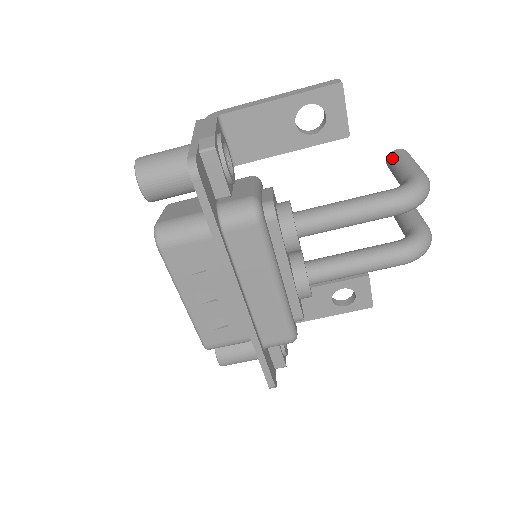
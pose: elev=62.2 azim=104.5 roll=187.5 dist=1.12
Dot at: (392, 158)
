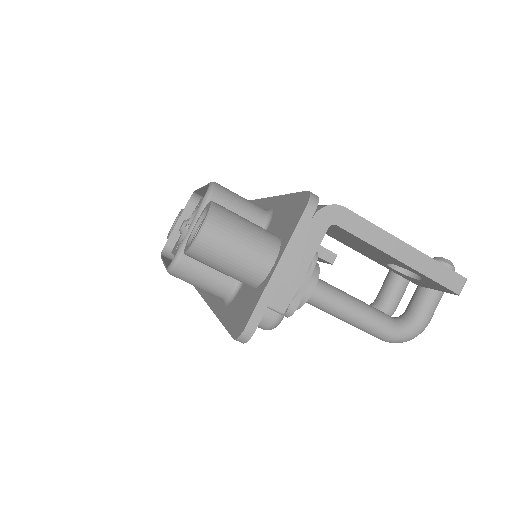
Dot at: occluded
